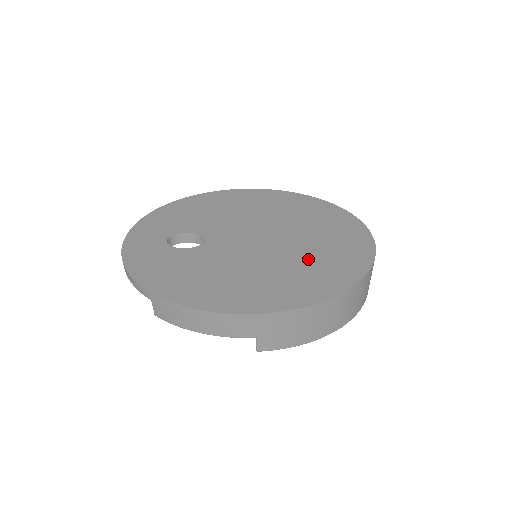
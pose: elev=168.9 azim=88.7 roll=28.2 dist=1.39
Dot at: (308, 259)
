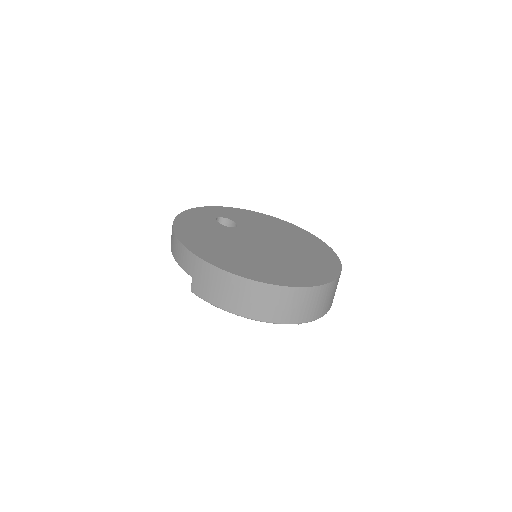
Dot at: (267, 262)
